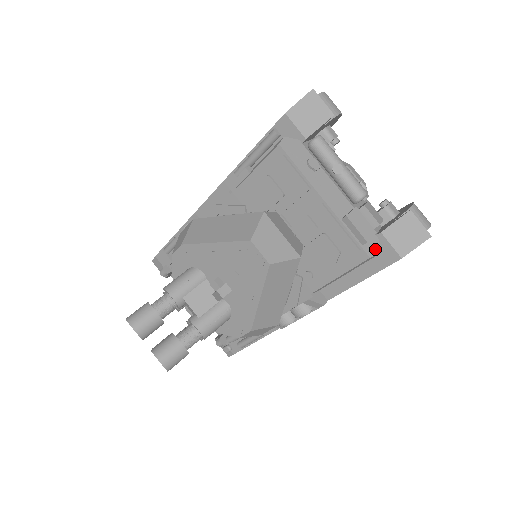
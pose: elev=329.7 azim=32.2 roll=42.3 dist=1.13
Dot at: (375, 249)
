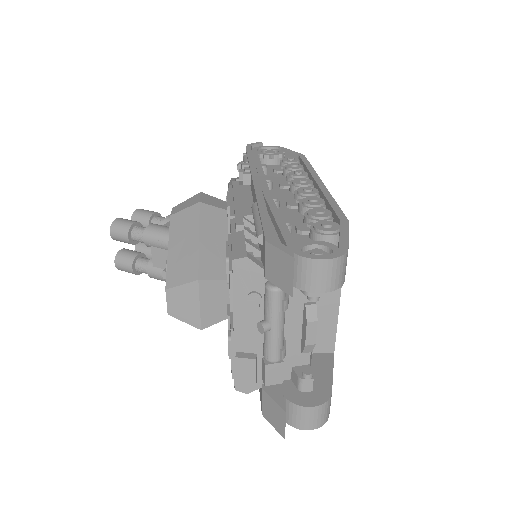
Dot at: (248, 389)
